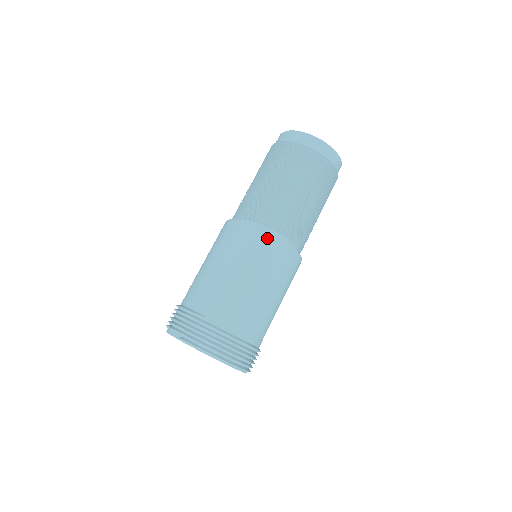
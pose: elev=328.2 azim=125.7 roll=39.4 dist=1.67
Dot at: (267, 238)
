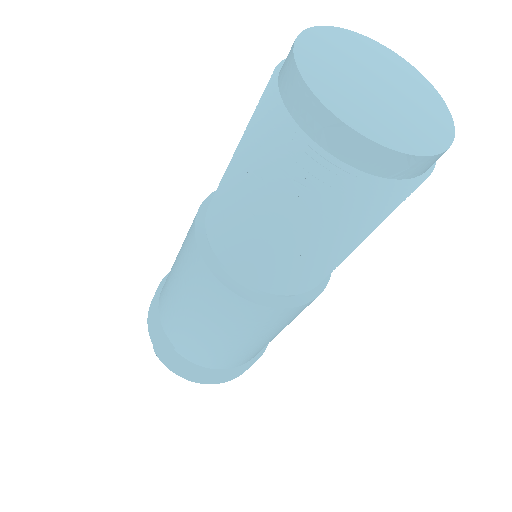
Dot at: (239, 303)
